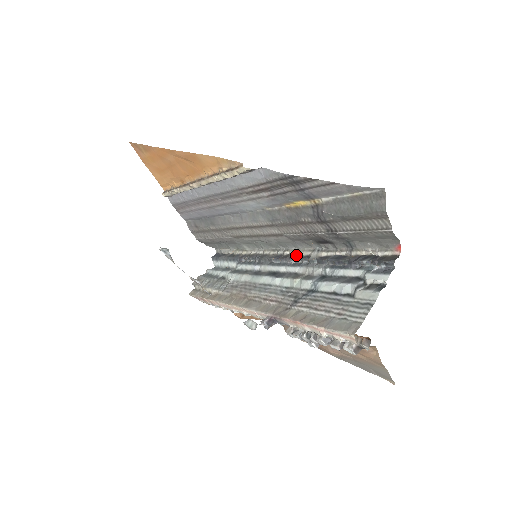
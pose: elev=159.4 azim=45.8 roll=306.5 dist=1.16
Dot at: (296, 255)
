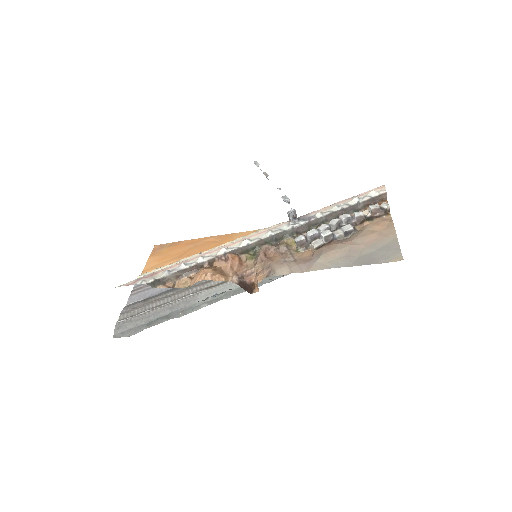
Dot at: occluded
